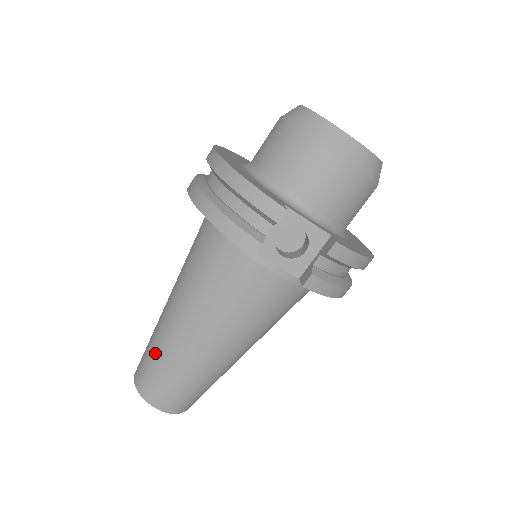
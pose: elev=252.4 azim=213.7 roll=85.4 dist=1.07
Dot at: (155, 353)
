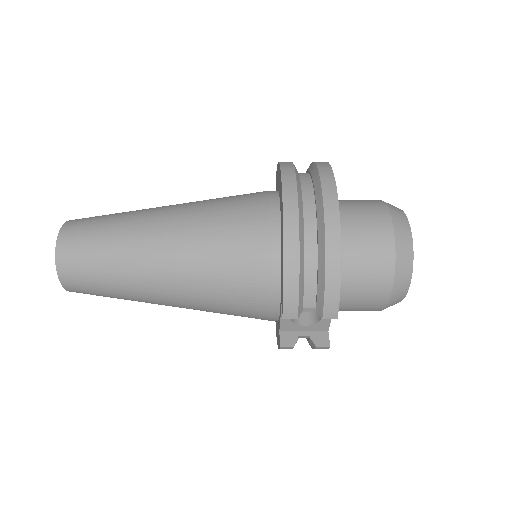
Dot at: (108, 253)
